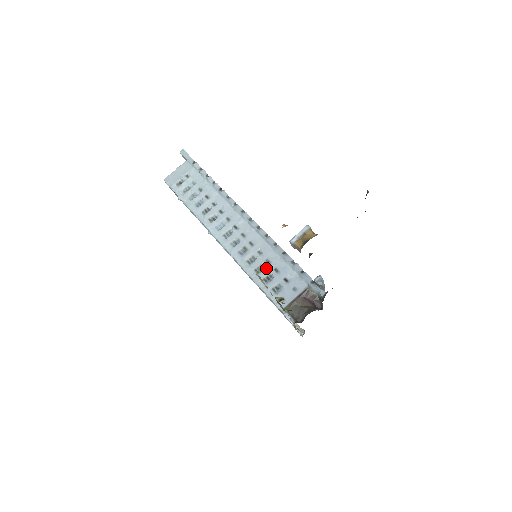
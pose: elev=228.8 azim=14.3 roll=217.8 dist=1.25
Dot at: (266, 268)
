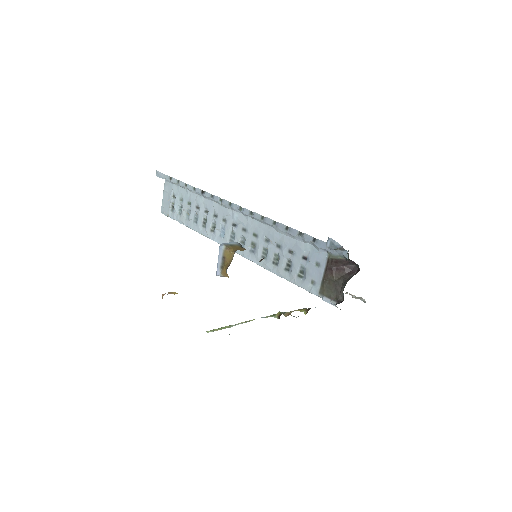
Dot at: (281, 255)
